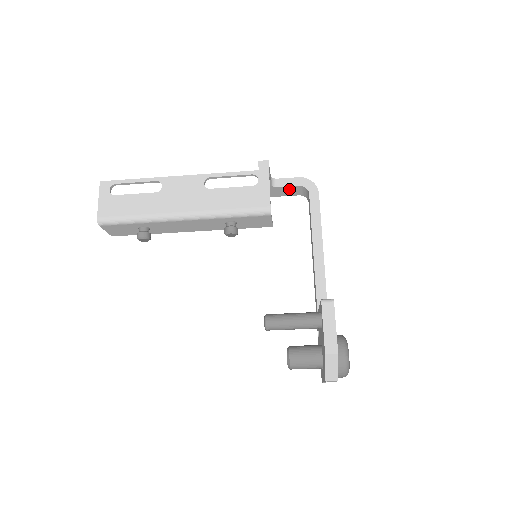
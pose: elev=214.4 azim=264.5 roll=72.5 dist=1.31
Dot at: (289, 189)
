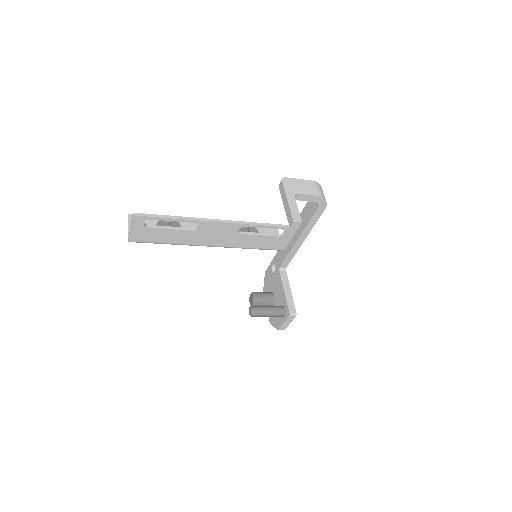
Dot at: occluded
